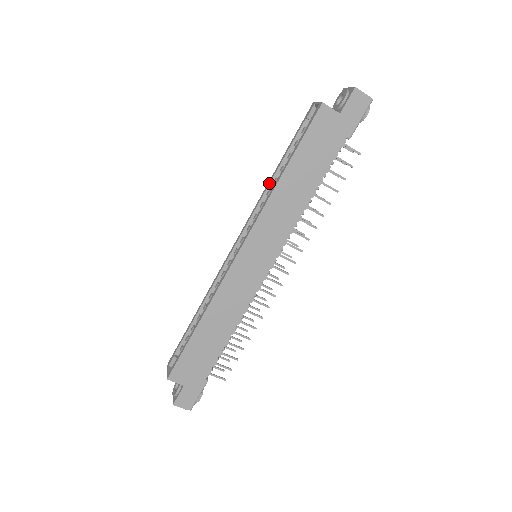
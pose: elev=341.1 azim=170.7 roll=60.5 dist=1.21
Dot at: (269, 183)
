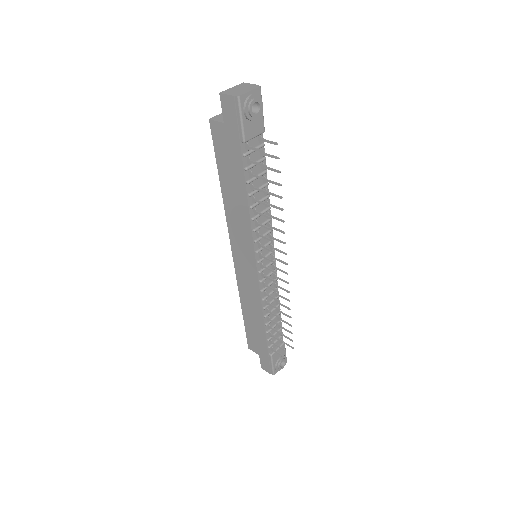
Dot at: occluded
